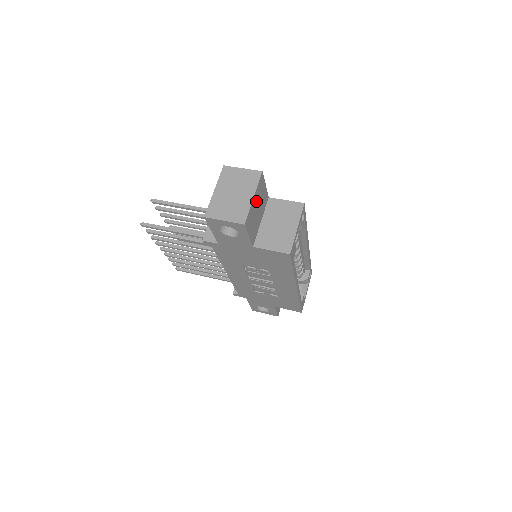
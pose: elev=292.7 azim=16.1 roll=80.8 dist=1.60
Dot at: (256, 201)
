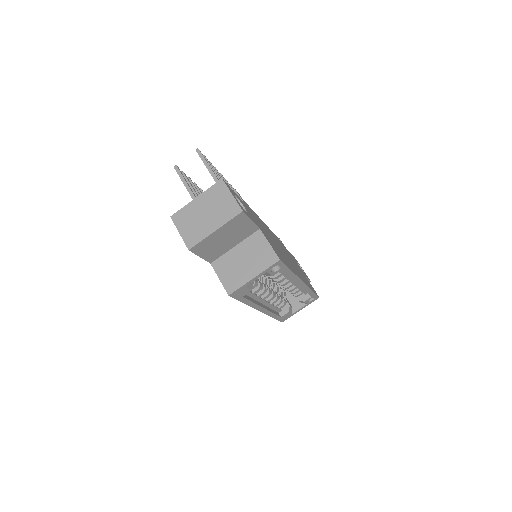
Dot at: (223, 233)
